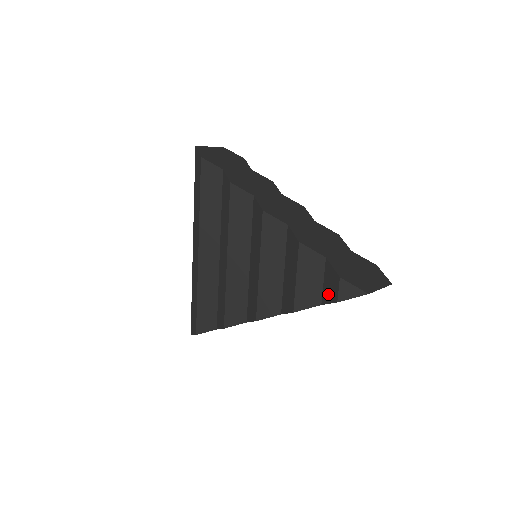
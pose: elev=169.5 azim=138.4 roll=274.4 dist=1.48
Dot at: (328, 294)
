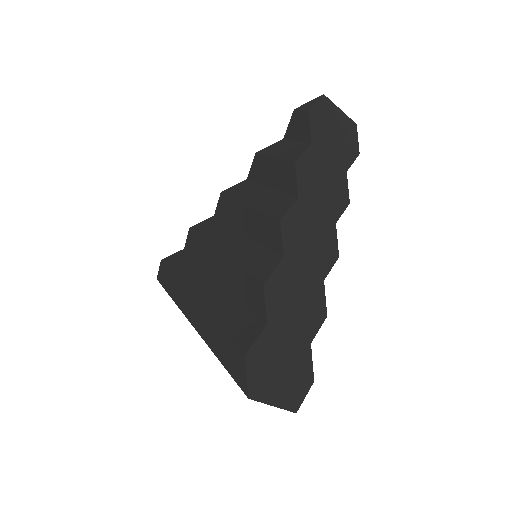
Dot at: (304, 129)
